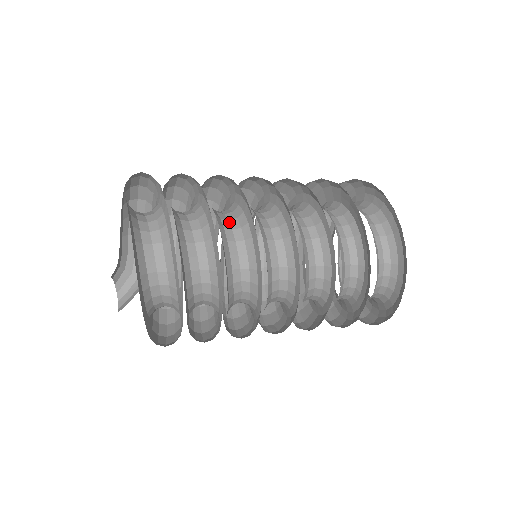
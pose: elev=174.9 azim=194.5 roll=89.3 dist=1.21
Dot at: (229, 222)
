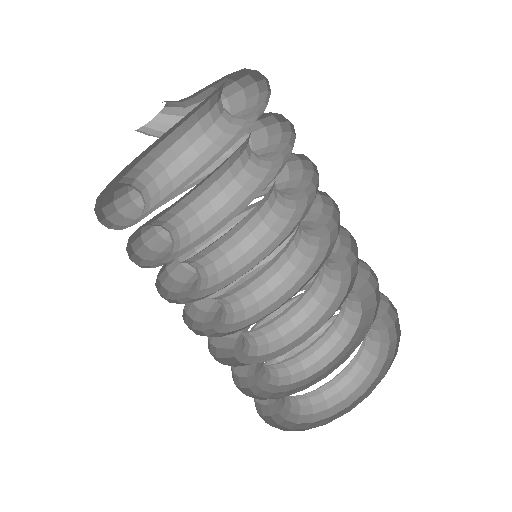
Dot at: (260, 223)
